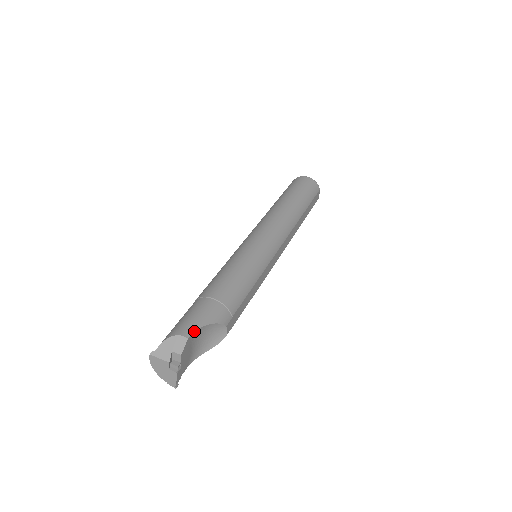
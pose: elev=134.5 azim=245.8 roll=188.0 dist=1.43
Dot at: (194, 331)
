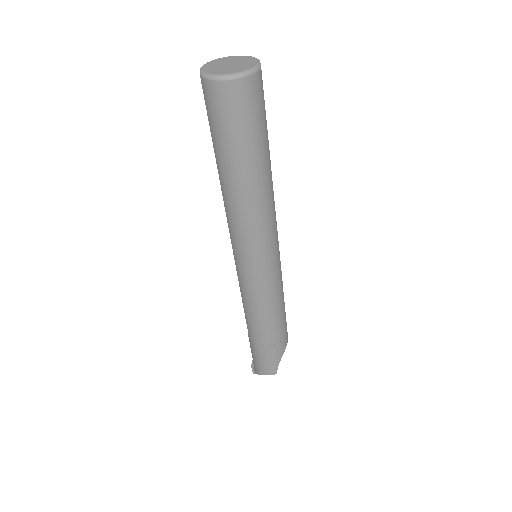
Dot at: (277, 369)
